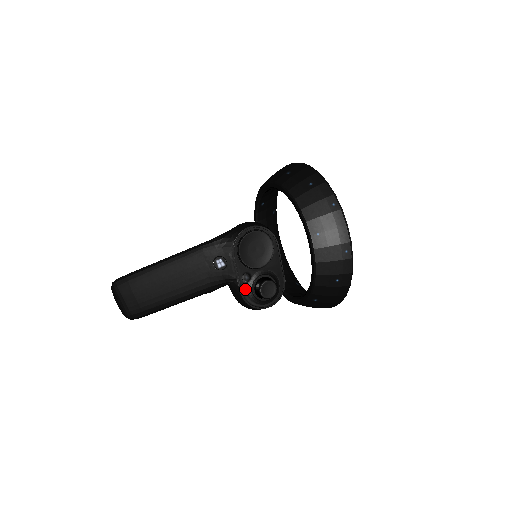
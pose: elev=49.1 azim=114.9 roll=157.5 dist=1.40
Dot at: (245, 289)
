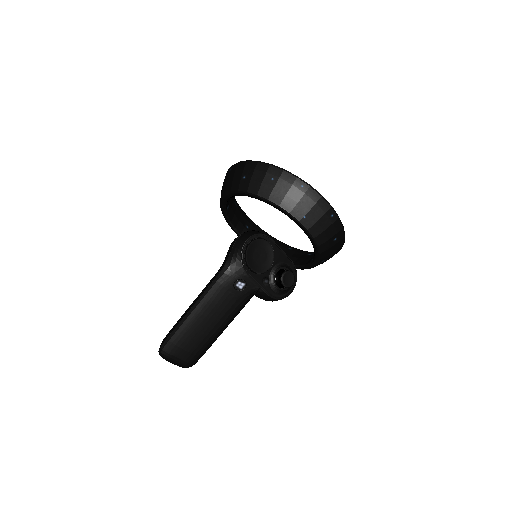
Dot at: (270, 290)
